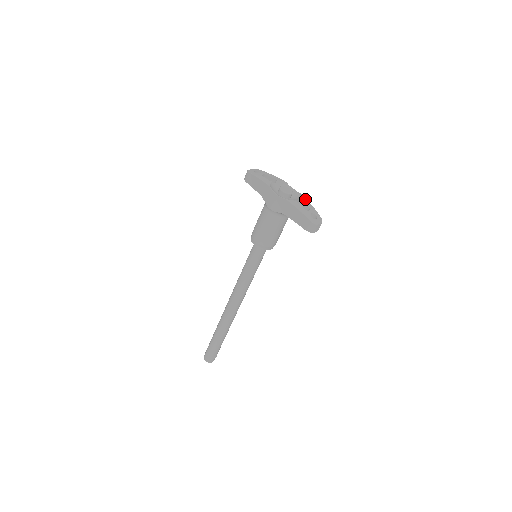
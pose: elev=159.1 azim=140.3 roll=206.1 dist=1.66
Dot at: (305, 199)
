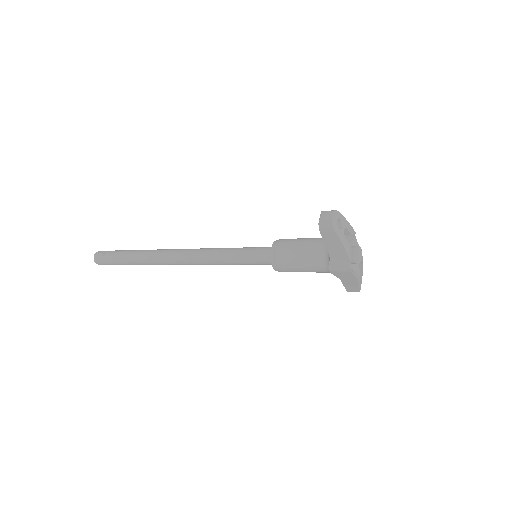
Dot at: (362, 257)
